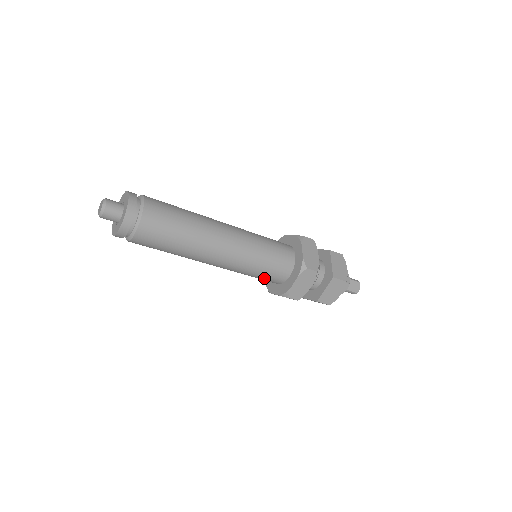
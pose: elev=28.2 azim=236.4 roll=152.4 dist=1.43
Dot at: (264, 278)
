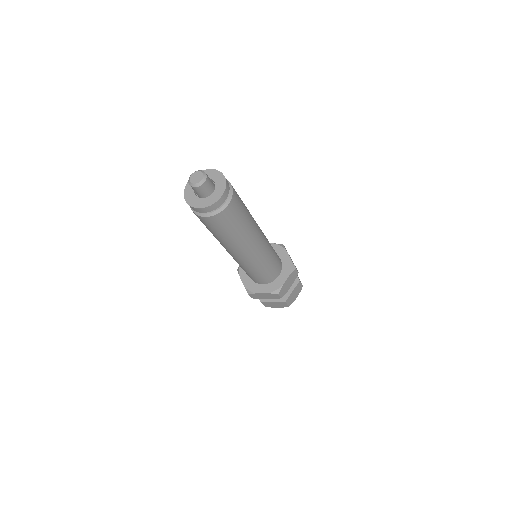
Dot at: (263, 275)
